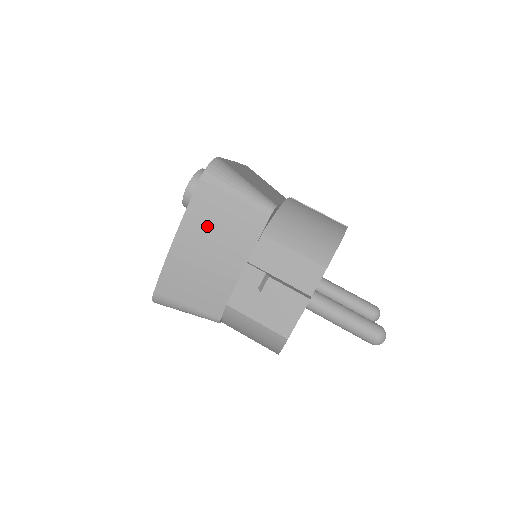
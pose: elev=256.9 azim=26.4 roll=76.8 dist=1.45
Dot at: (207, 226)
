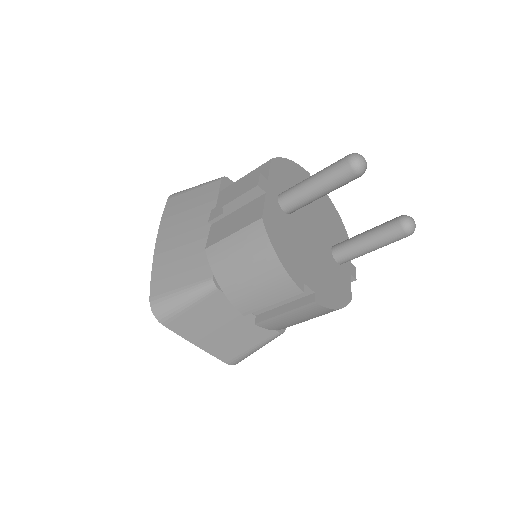
Dot at: (178, 217)
